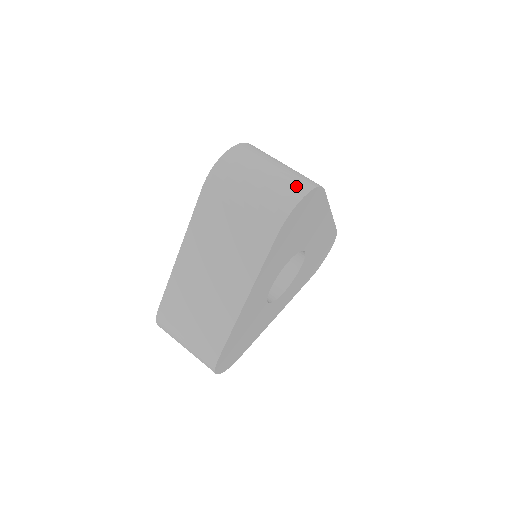
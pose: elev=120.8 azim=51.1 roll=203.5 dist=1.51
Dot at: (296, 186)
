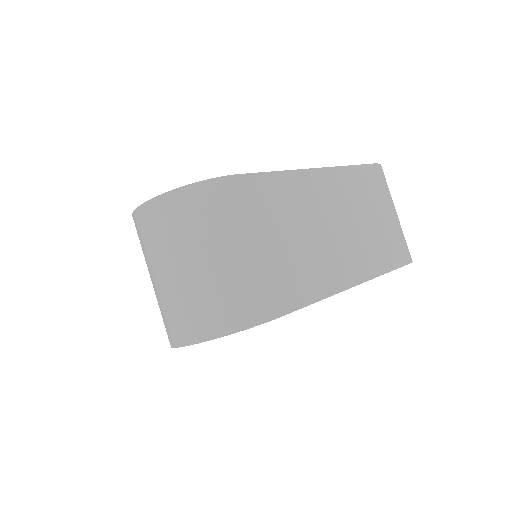
Dot at: (209, 317)
